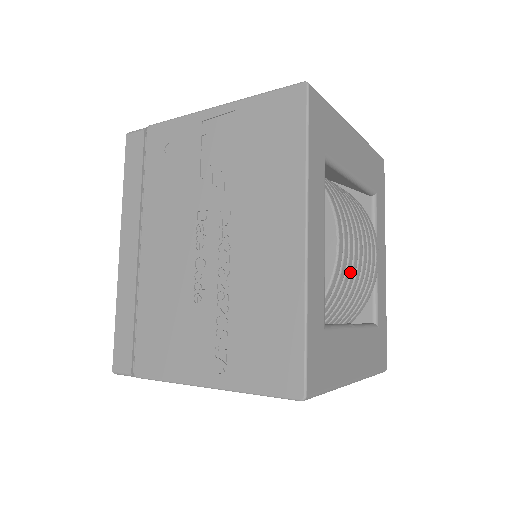
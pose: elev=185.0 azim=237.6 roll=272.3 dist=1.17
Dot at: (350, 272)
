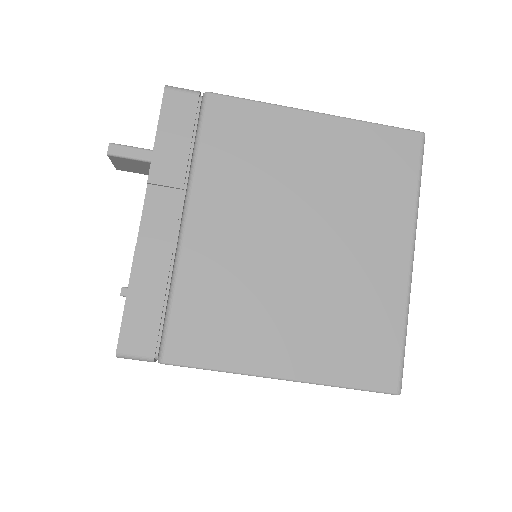
Dot at: occluded
